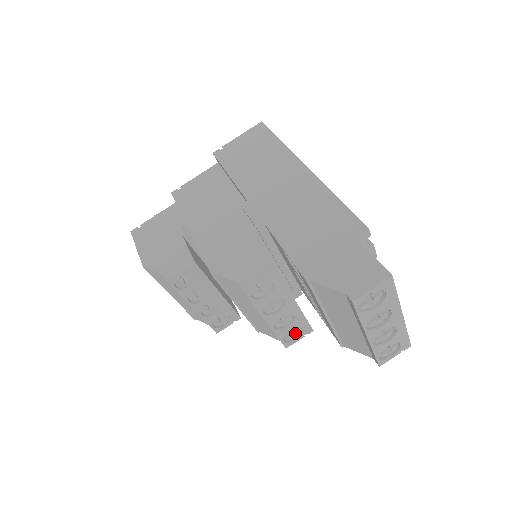
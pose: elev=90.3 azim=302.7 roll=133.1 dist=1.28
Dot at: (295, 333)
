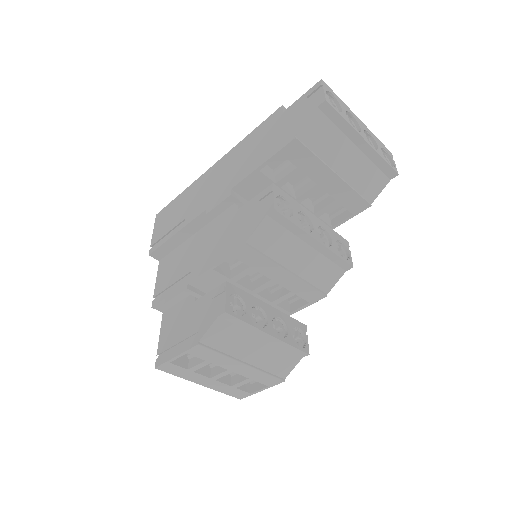
Dot at: (342, 251)
